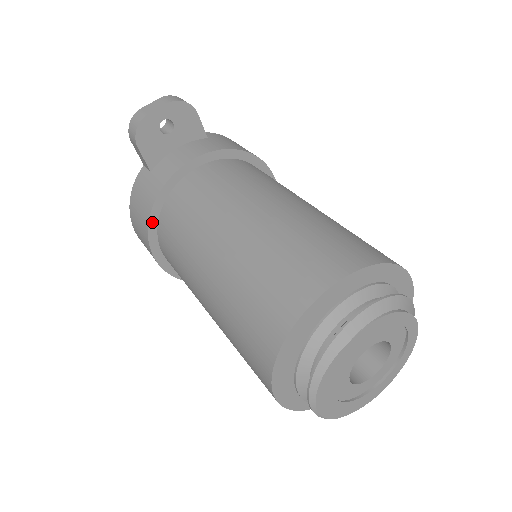
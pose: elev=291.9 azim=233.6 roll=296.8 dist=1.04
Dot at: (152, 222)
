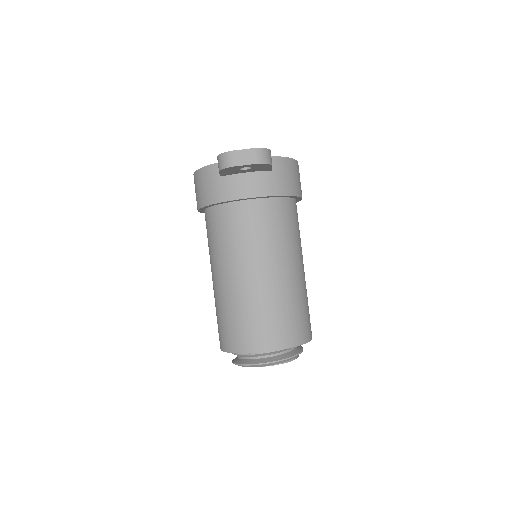
Dot at: (206, 207)
